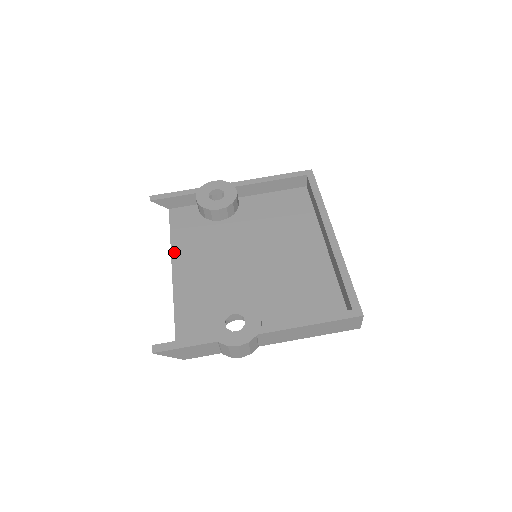
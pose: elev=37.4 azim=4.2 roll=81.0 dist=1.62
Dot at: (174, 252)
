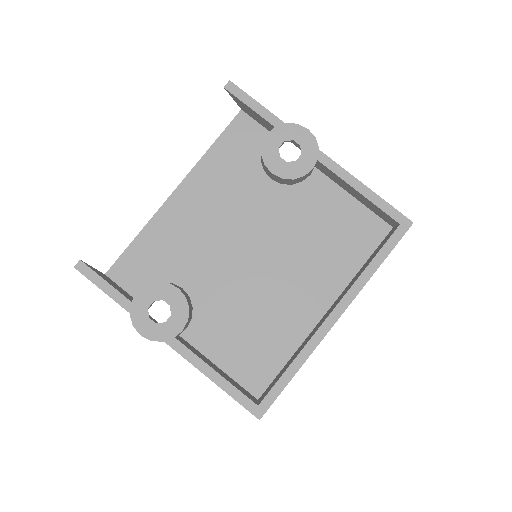
Dot at: (196, 170)
